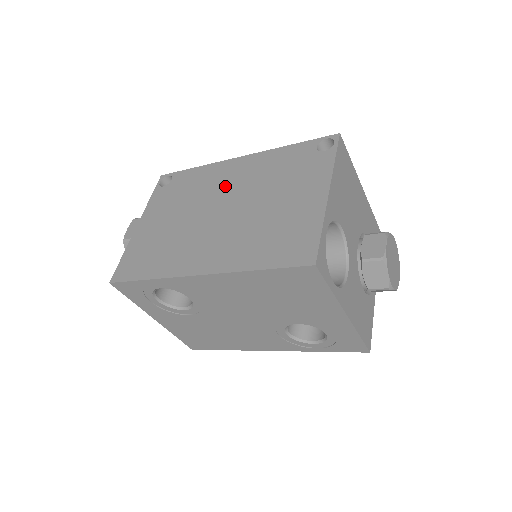
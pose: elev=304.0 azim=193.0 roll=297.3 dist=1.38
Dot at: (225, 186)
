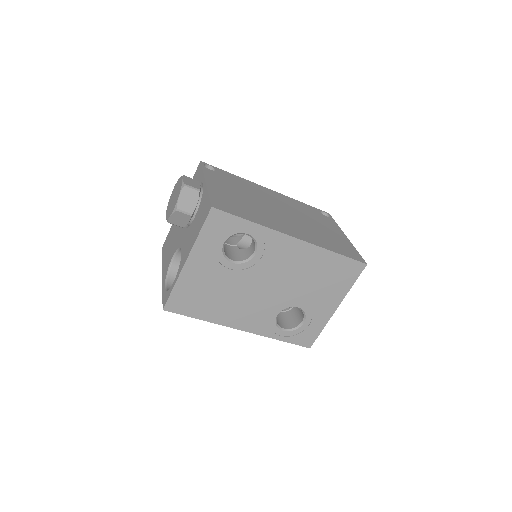
Dot at: (272, 199)
